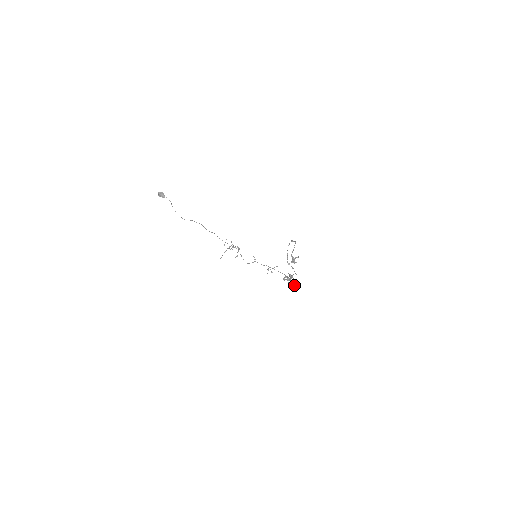
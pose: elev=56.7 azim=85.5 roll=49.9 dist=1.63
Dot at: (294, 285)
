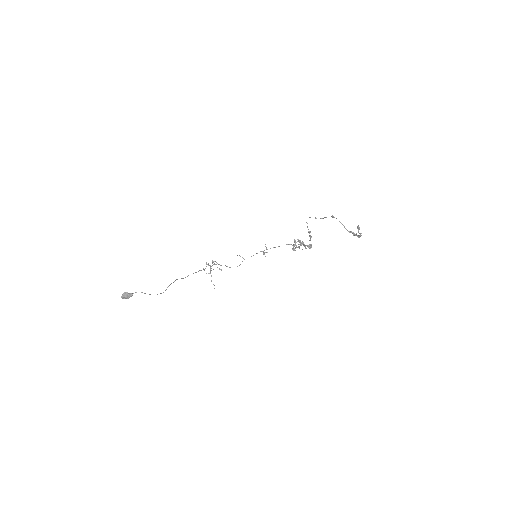
Dot at: (309, 246)
